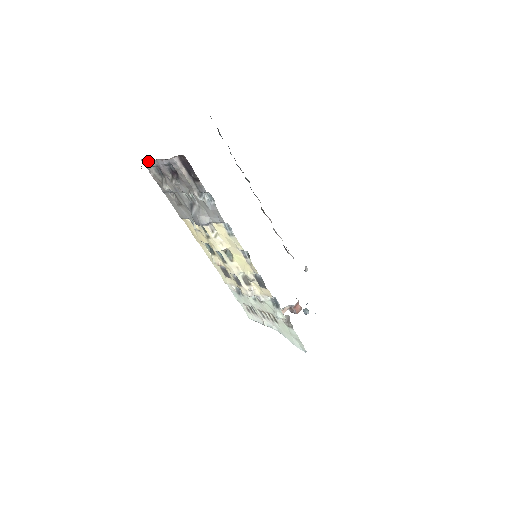
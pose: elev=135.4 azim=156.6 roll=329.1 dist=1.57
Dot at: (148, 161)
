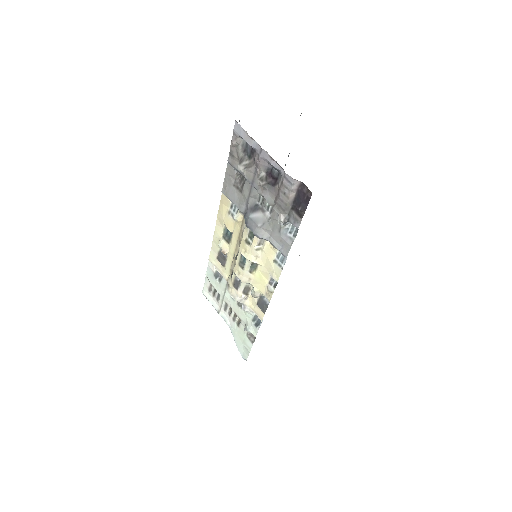
Dot at: (246, 134)
